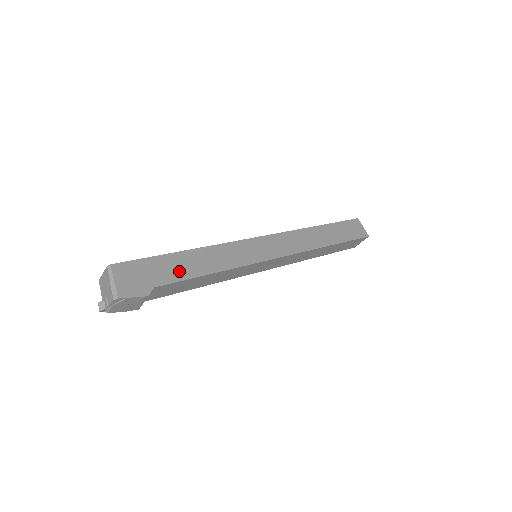
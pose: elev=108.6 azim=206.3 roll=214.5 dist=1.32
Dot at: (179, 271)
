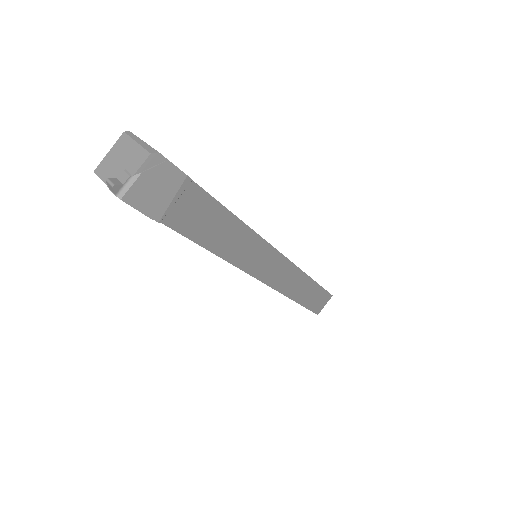
Dot at: occluded
